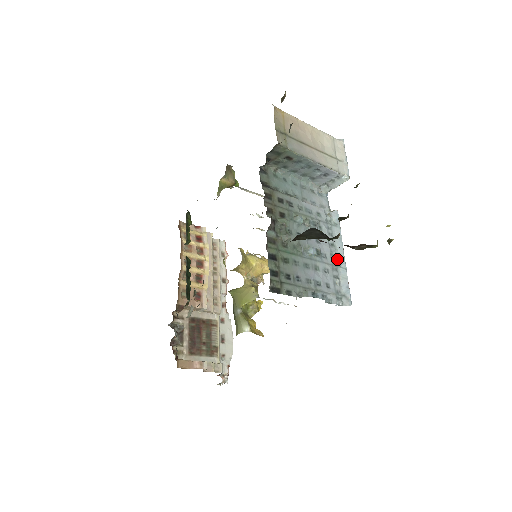
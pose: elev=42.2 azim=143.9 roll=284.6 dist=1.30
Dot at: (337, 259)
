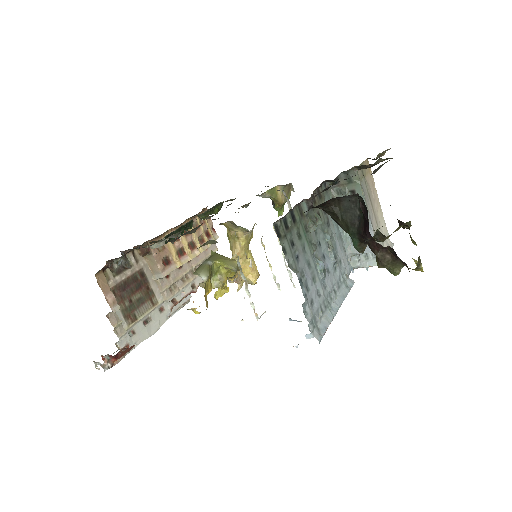
Dot at: (331, 303)
